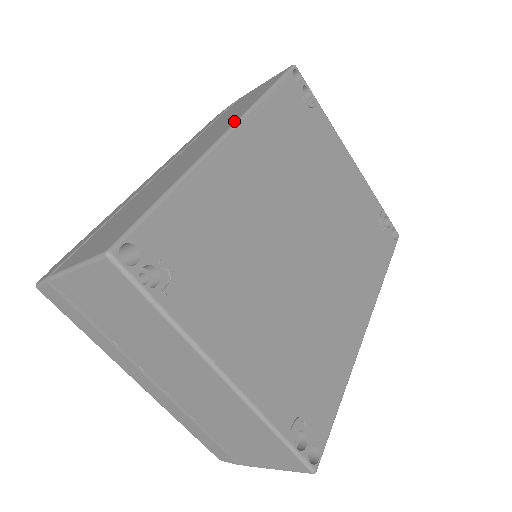
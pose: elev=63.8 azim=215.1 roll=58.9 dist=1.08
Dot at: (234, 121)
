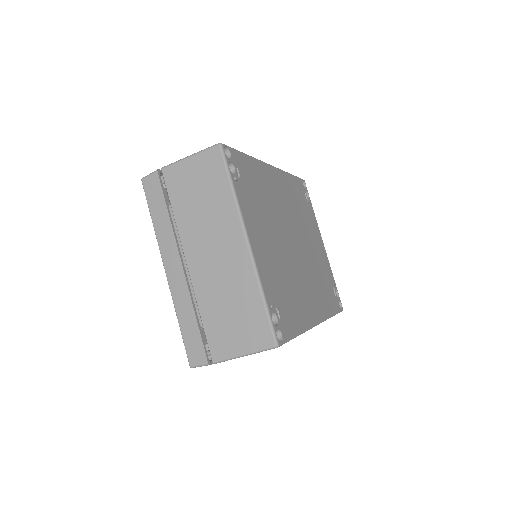
Dot at: occluded
